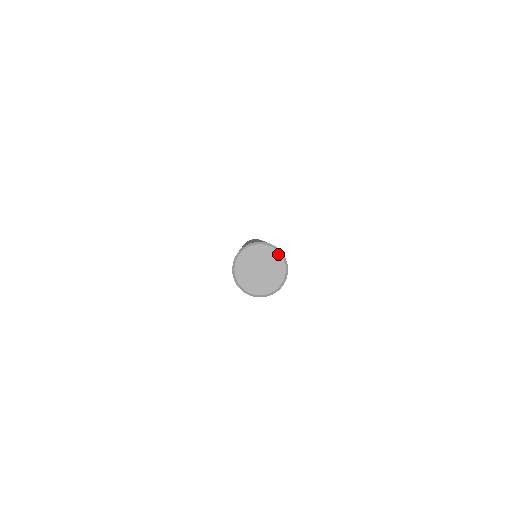
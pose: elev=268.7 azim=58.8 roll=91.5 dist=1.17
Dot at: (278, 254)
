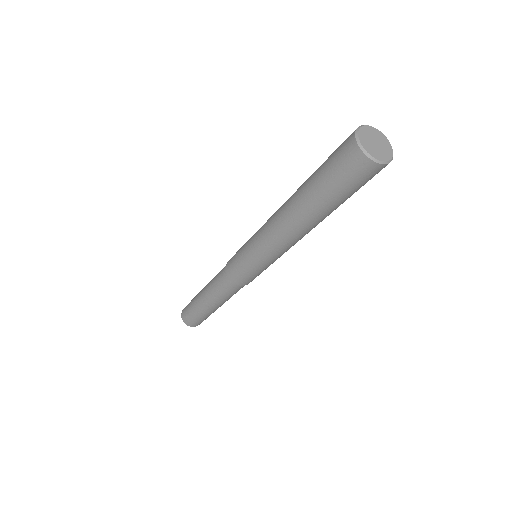
Dot at: (380, 132)
